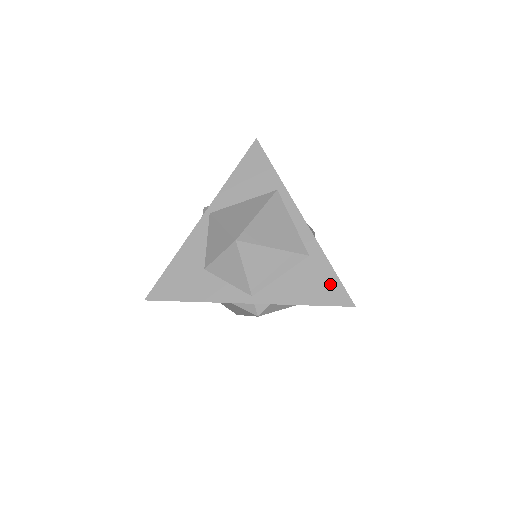
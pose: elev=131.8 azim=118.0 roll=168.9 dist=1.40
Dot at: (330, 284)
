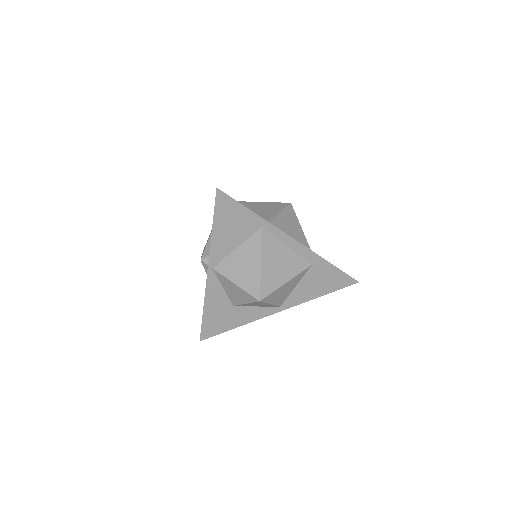
Dot at: (336, 276)
